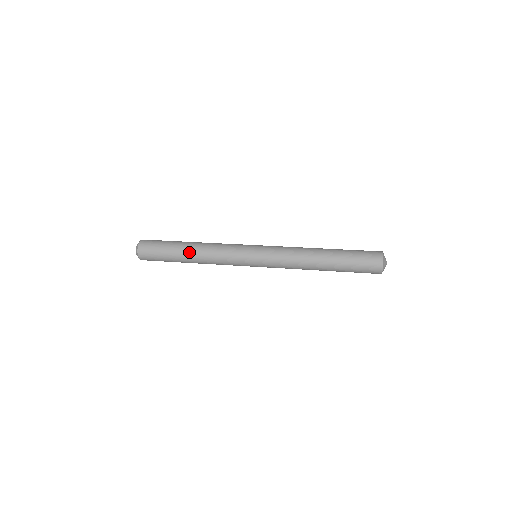
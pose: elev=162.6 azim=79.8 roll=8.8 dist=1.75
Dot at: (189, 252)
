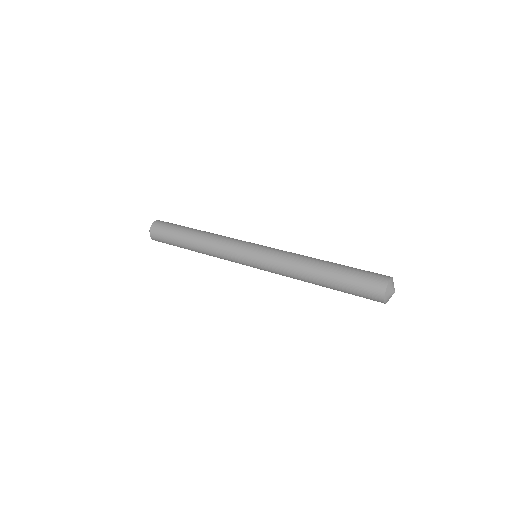
Dot at: (196, 232)
